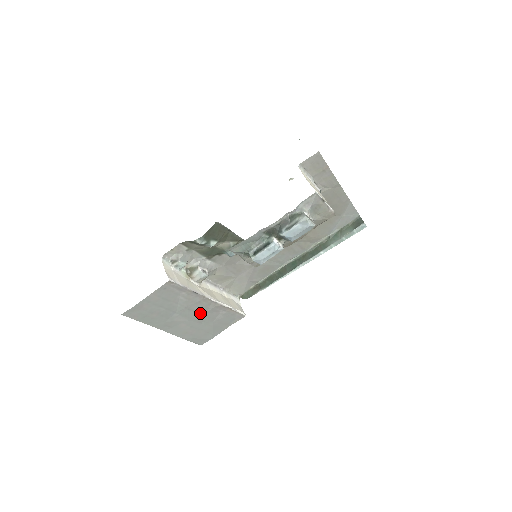
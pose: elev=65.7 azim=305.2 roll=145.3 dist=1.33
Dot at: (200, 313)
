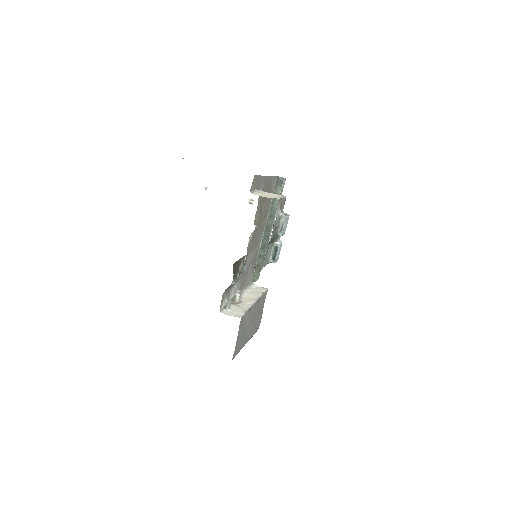
Dot at: (254, 314)
